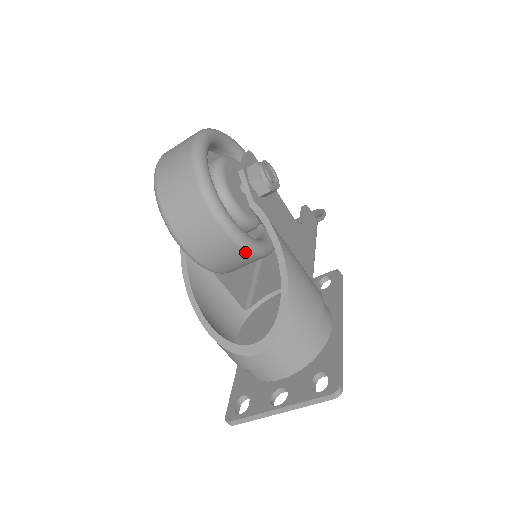
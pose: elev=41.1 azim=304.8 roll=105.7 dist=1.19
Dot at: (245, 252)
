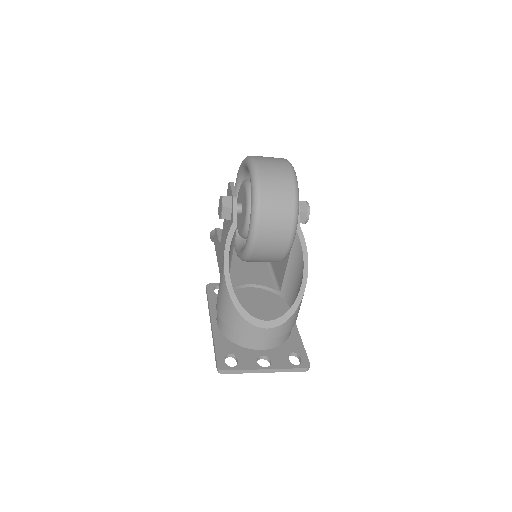
Dot at: (283, 257)
